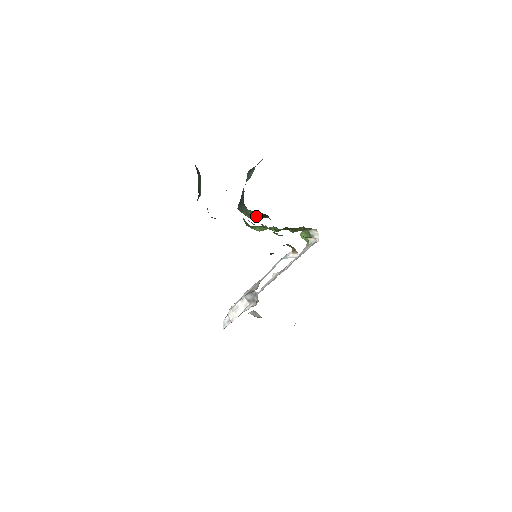
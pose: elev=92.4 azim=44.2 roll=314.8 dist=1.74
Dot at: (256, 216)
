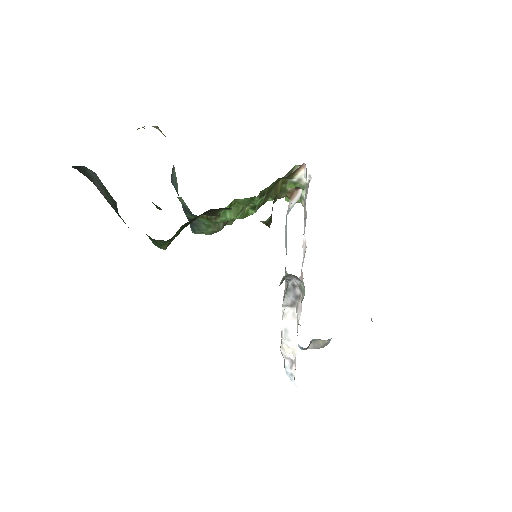
Dot at: occluded
